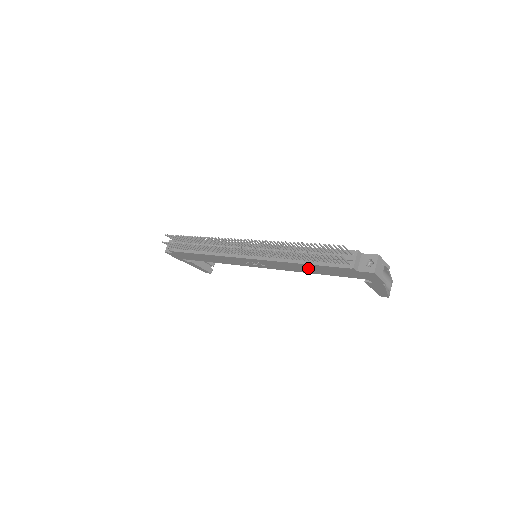
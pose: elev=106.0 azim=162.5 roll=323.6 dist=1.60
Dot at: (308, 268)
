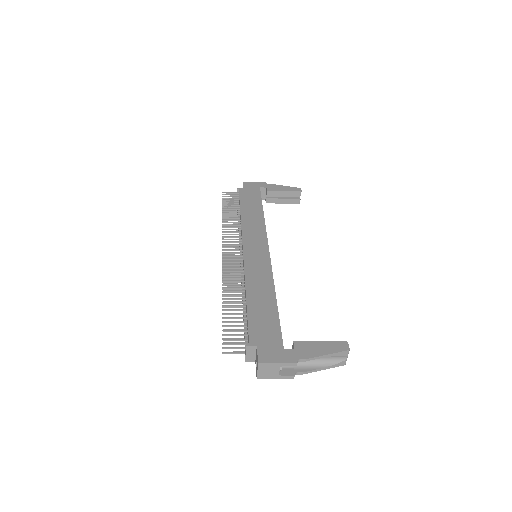
Dot at: occluded
